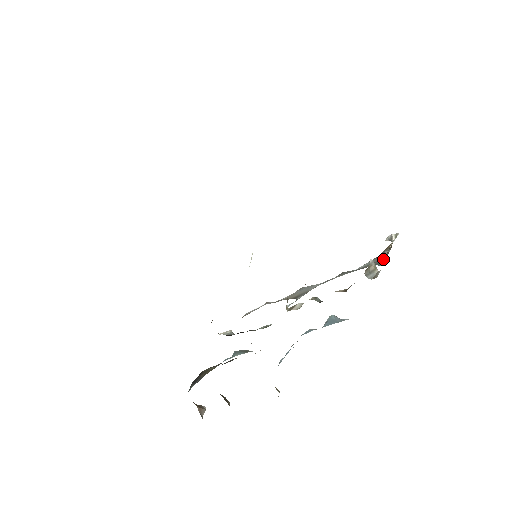
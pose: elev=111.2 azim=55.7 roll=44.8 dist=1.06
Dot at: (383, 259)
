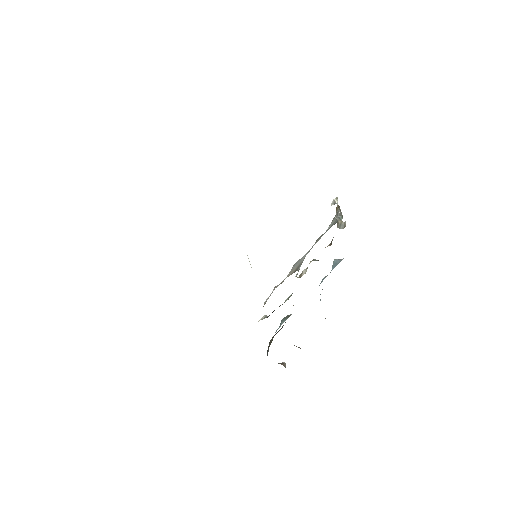
Dot at: (341, 215)
